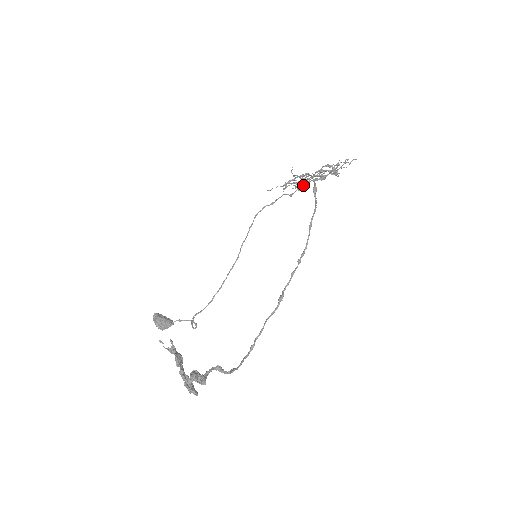
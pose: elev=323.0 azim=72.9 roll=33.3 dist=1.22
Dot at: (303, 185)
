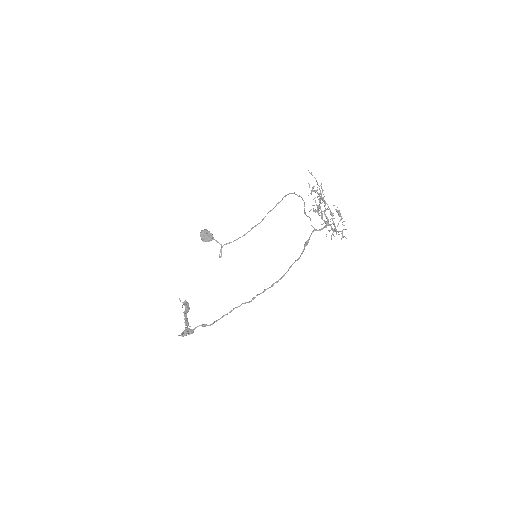
Dot at: occluded
